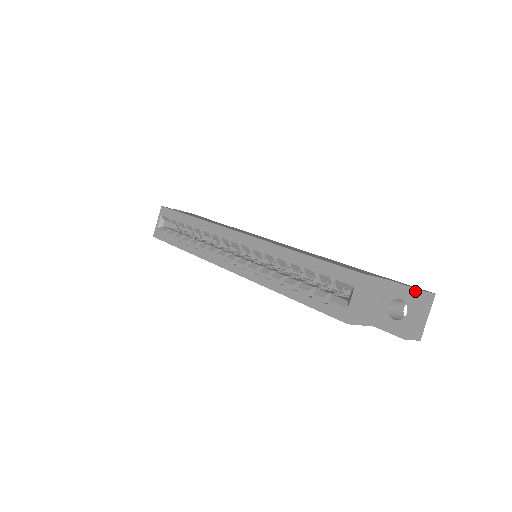
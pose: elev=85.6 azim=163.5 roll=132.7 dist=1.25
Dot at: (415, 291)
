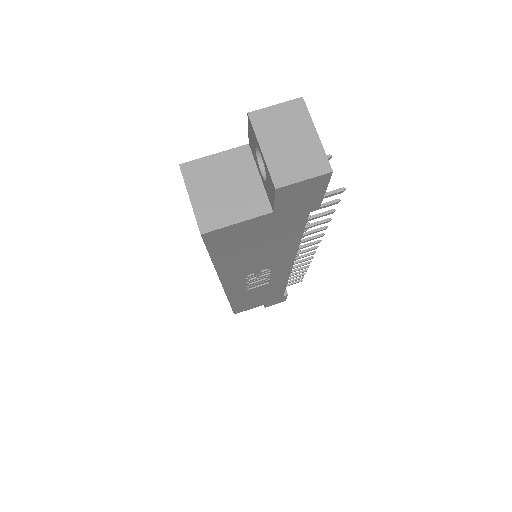
Dot at: (248, 121)
